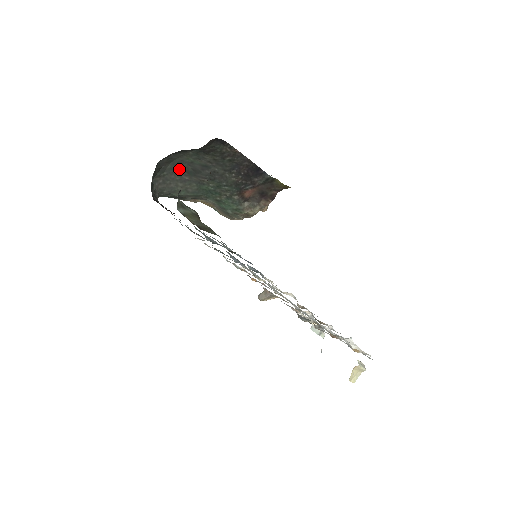
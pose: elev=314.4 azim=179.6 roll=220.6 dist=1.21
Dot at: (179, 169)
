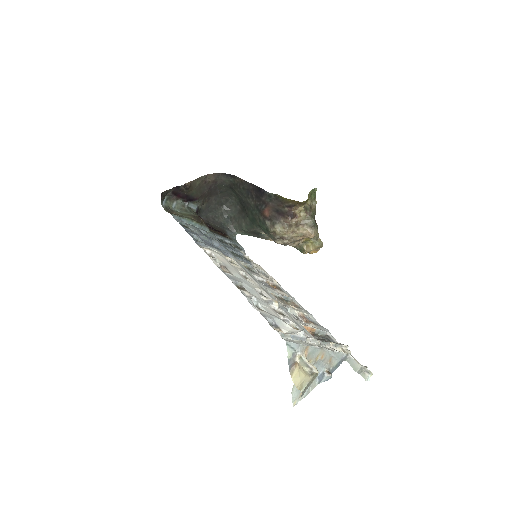
Dot at: (240, 209)
